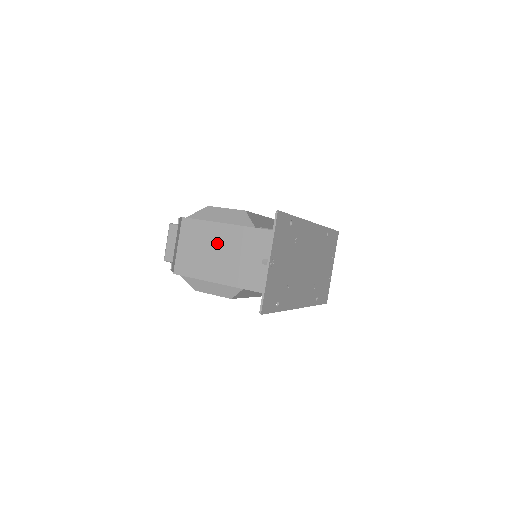
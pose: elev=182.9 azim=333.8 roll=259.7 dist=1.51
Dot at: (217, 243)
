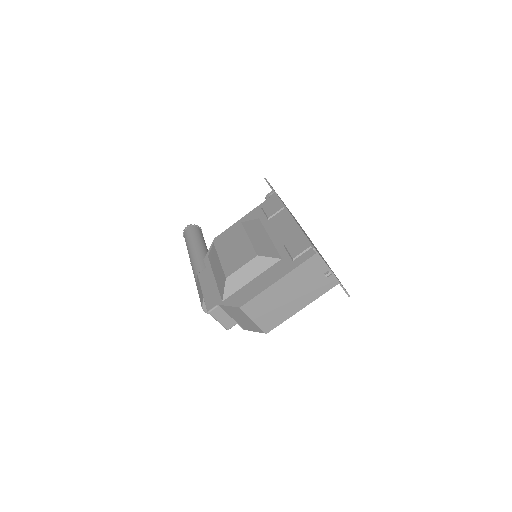
Dot at: (280, 295)
